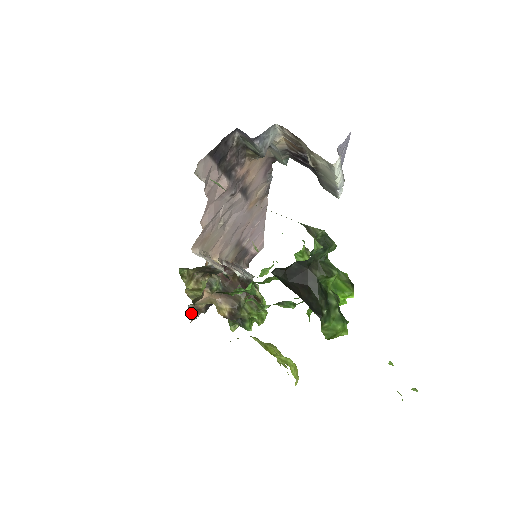
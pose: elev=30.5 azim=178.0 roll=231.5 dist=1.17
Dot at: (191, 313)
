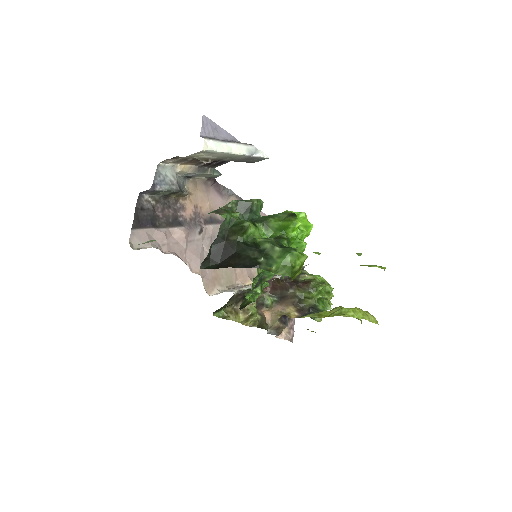
Dot at: (276, 335)
